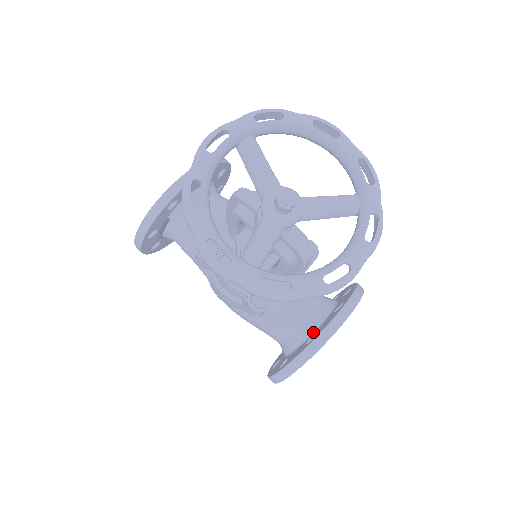
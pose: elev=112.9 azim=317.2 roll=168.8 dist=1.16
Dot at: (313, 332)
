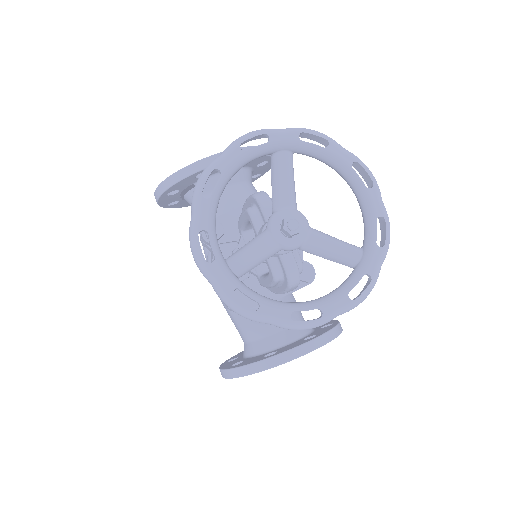
Dot at: (276, 348)
